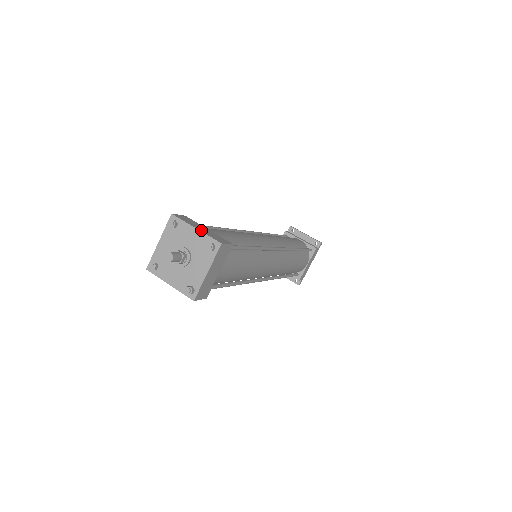
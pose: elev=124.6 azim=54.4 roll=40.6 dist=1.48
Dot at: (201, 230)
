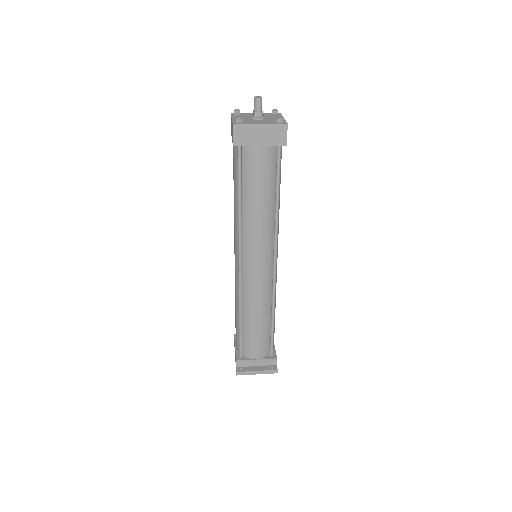
Dot at: occluded
